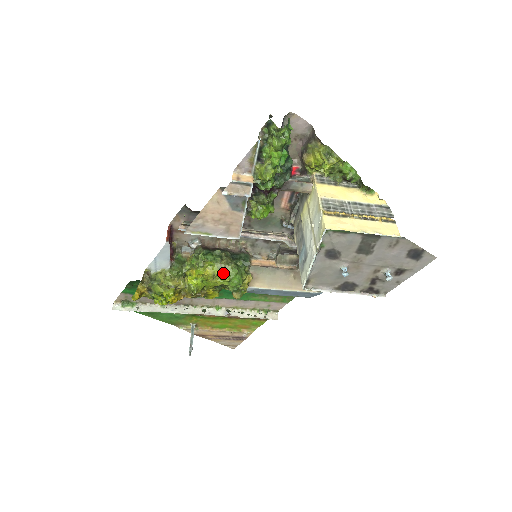
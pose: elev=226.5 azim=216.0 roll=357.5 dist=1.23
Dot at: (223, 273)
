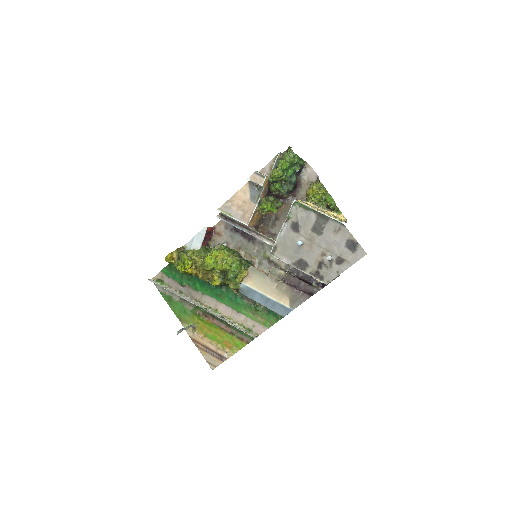
Dot at: (229, 259)
